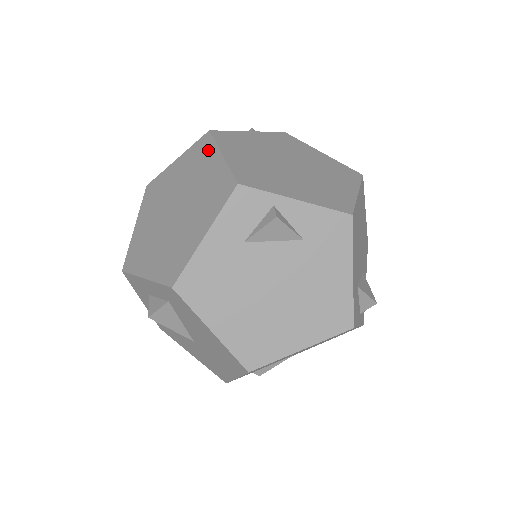
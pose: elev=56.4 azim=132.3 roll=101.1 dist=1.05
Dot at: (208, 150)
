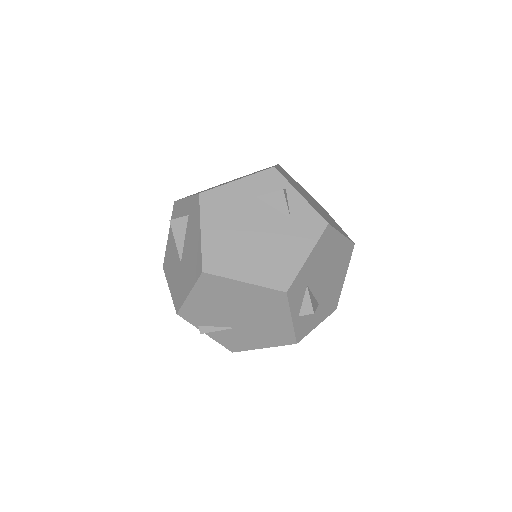
Dot at: occluded
